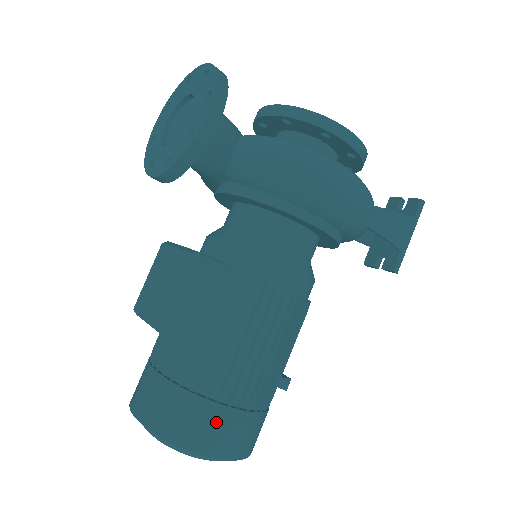
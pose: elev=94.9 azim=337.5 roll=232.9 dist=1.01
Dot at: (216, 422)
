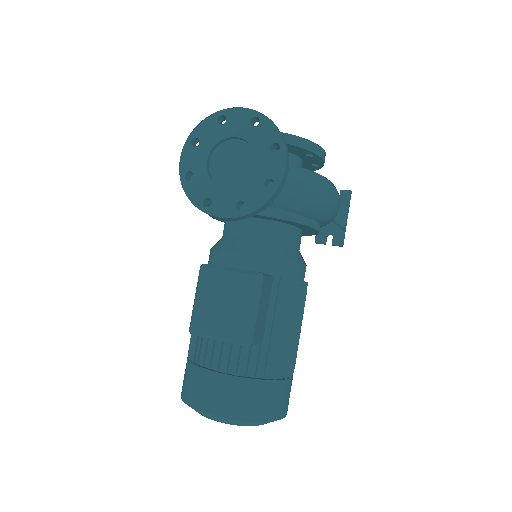
Dot at: (282, 393)
